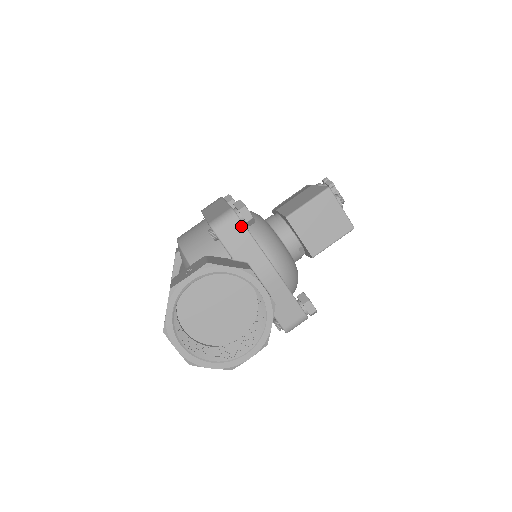
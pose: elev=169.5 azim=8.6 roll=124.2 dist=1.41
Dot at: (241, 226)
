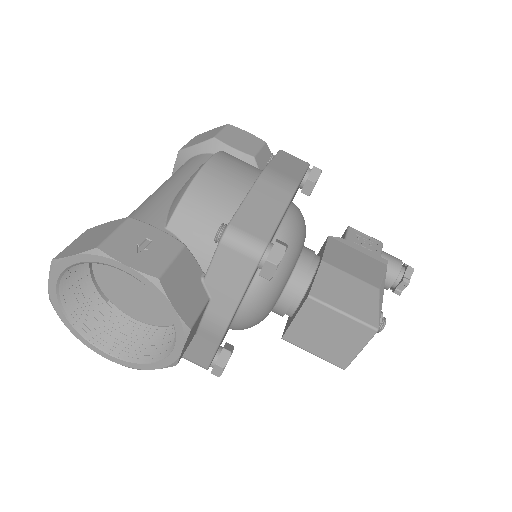
Dot at: (249, 272)
